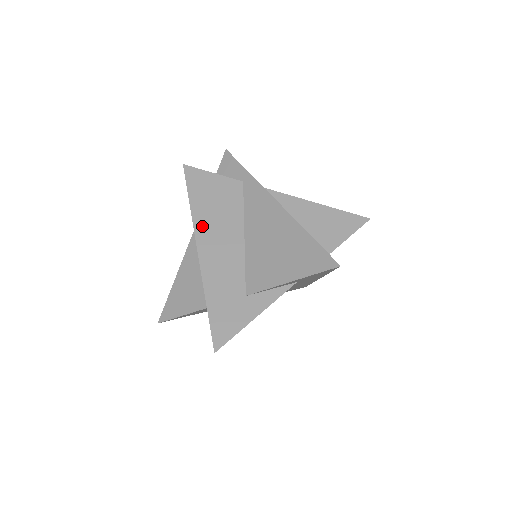
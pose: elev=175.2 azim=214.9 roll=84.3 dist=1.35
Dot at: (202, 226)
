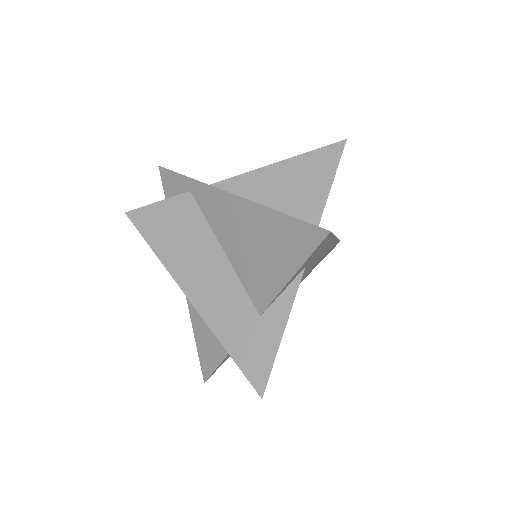
Dot at: (177, 267)
